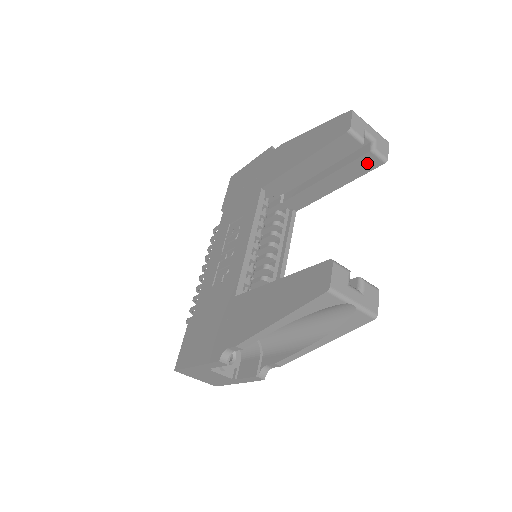
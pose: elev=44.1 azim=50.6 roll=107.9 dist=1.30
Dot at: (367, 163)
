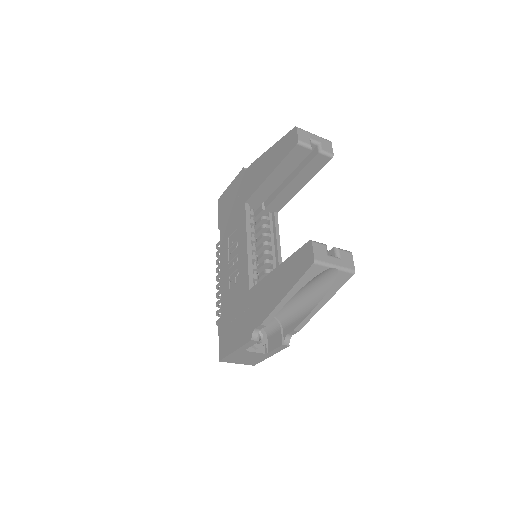
Dot at: (319, 162)
